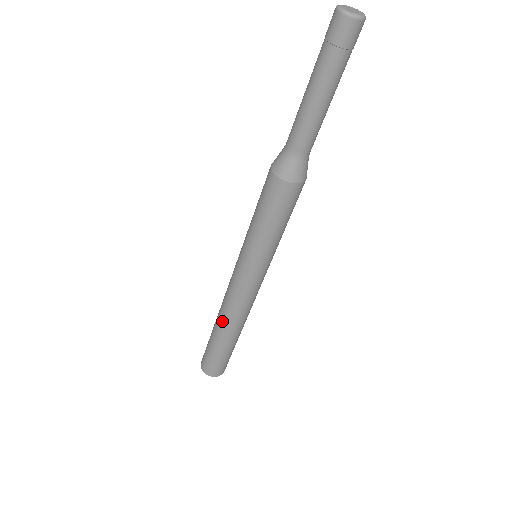
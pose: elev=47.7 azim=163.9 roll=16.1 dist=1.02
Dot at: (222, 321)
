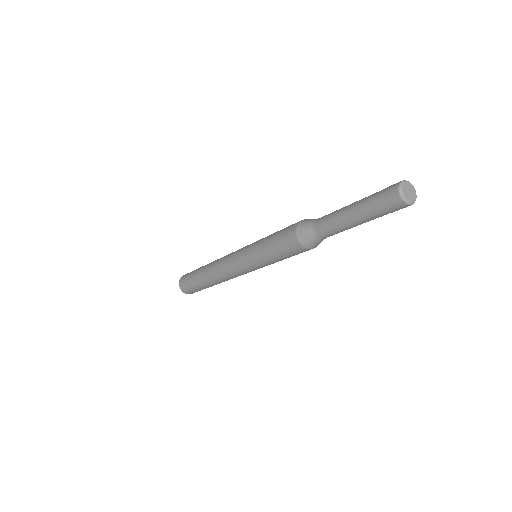
Dot at: (212, 278)
